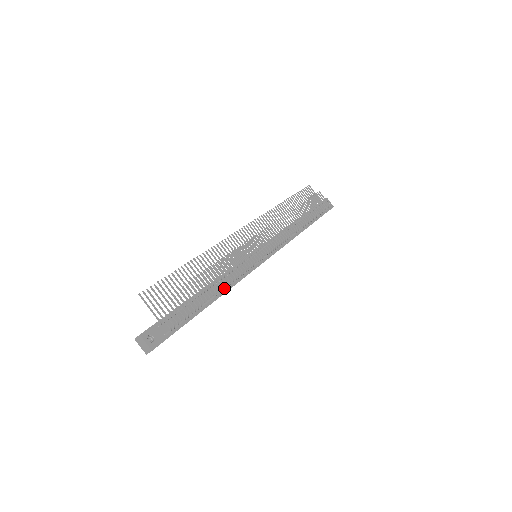
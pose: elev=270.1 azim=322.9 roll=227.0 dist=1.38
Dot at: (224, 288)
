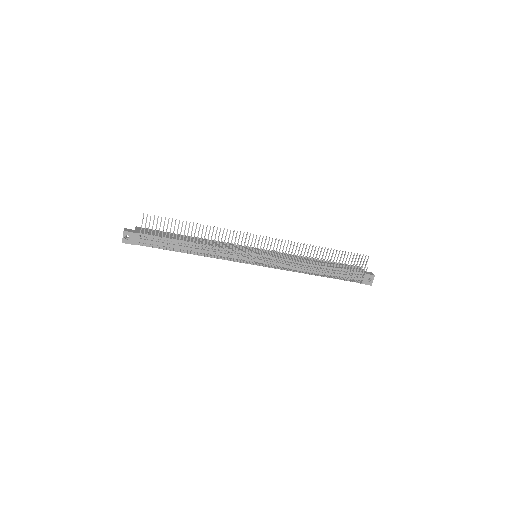
Dot at: (198, 254)
